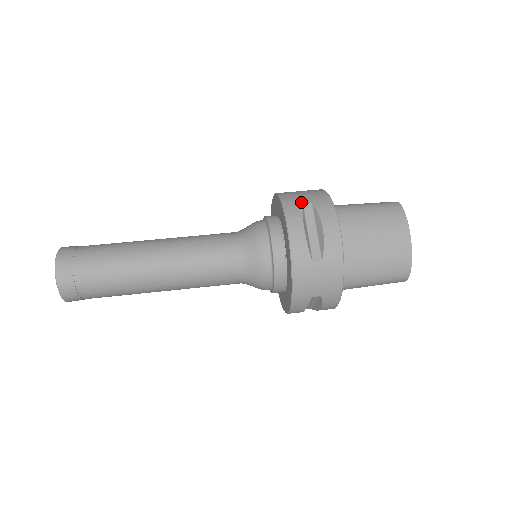
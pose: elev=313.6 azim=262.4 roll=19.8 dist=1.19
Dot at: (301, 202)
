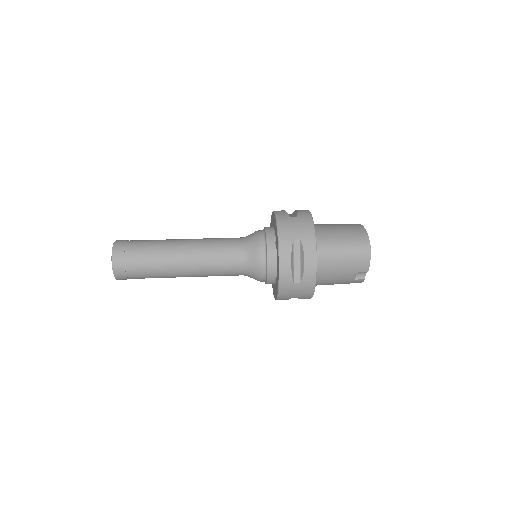
Dot at: occluded
